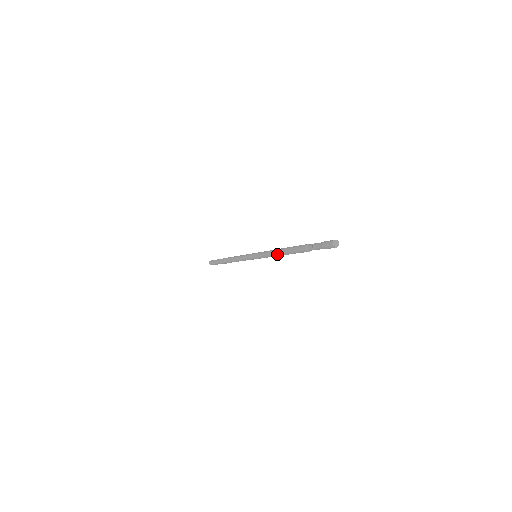
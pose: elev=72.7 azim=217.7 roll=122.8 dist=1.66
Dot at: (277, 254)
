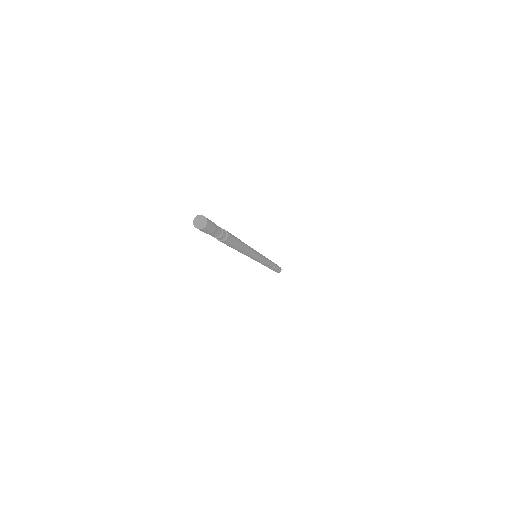
Dot at: (238, 251)
